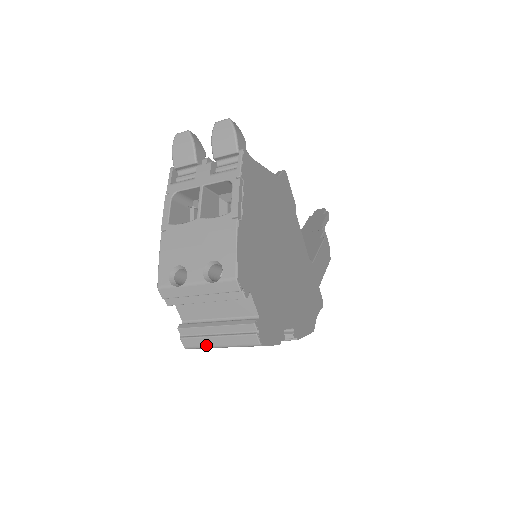
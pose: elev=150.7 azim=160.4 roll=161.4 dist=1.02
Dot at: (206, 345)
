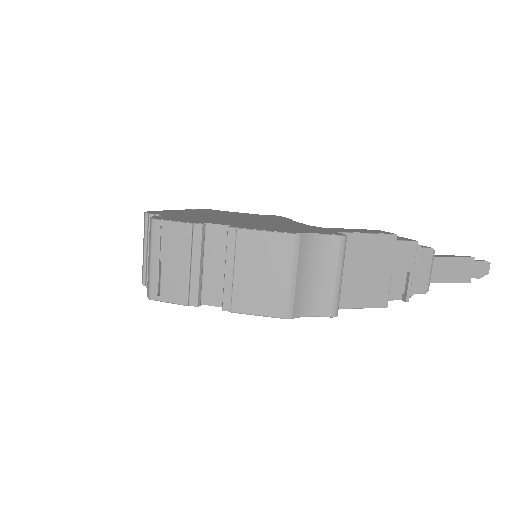
Dot at: (149, 274)
